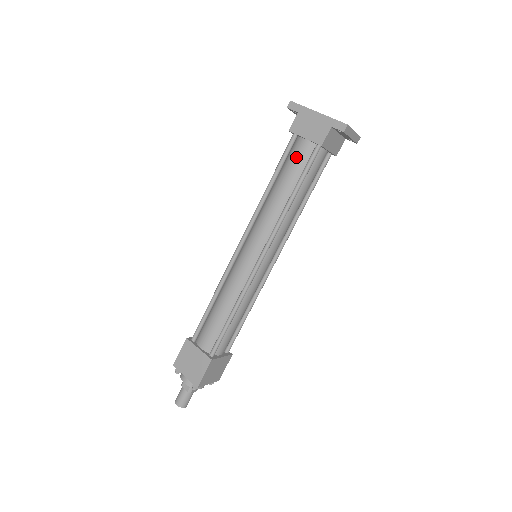
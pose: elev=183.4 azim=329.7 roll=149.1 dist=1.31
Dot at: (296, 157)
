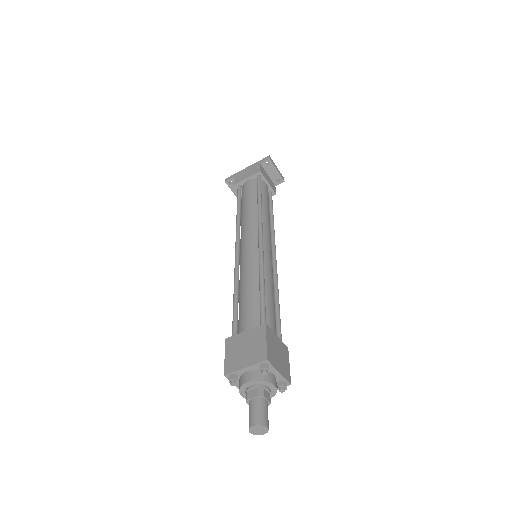
Dot at: (247, 189)
